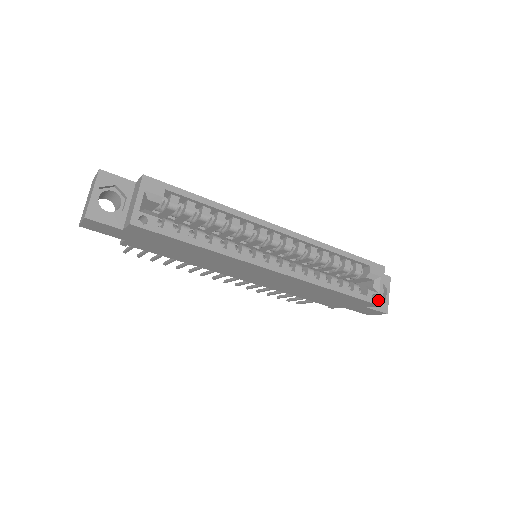
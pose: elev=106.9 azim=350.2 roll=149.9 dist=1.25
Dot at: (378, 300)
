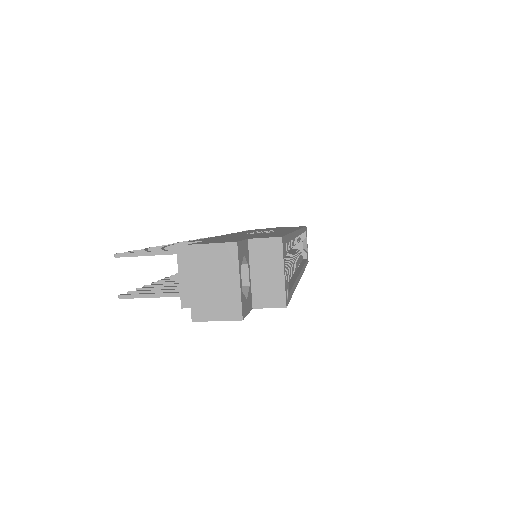
Dot at: occluded
